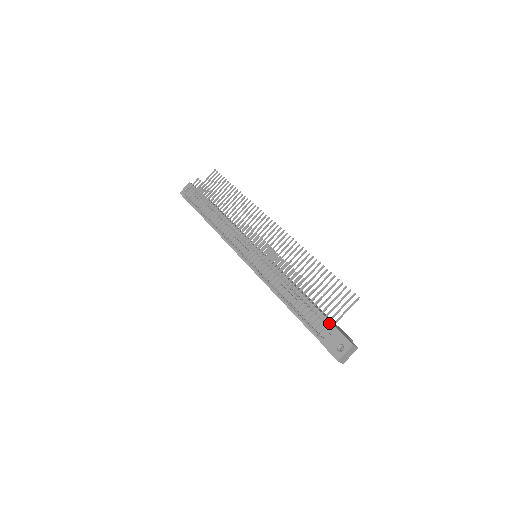
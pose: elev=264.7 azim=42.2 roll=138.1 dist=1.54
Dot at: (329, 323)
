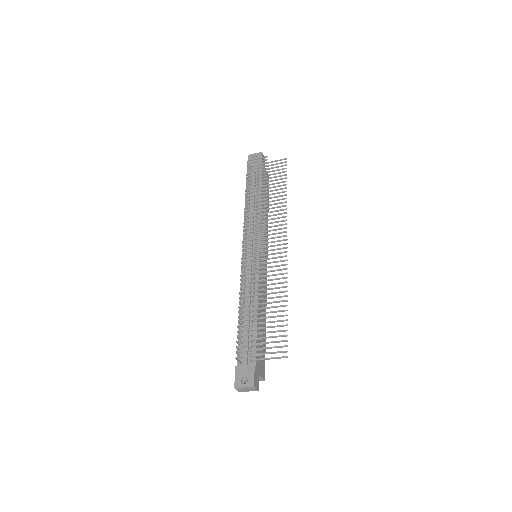
Dot at: occluded
